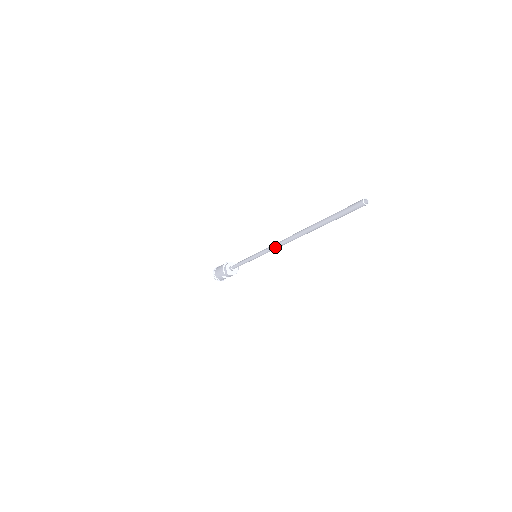
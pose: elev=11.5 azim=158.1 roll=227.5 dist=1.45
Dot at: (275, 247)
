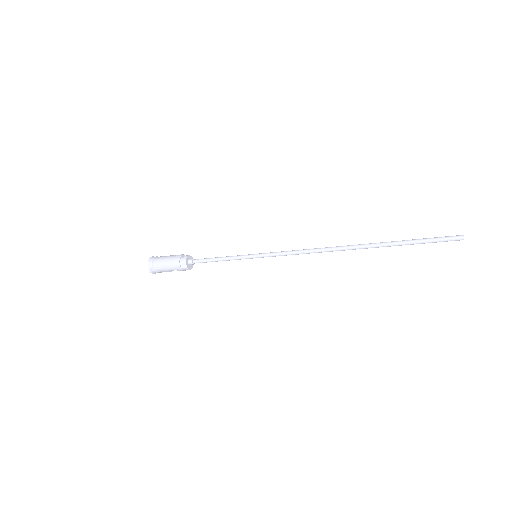
Dot at: (305, 253)
